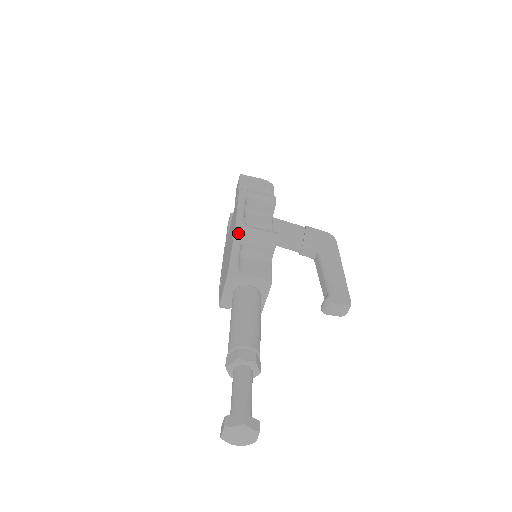
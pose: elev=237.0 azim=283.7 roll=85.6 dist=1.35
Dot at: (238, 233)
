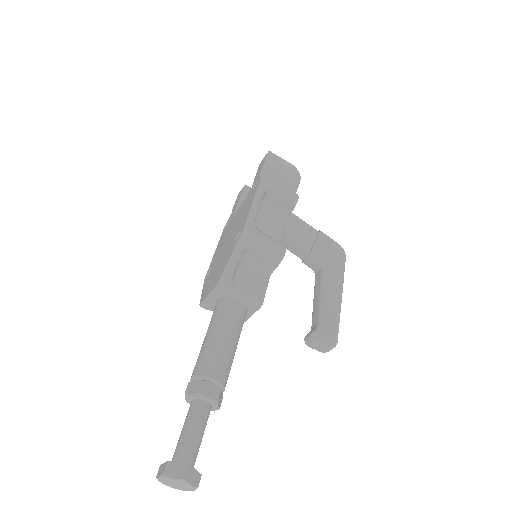
Dot at: (244, 238)
